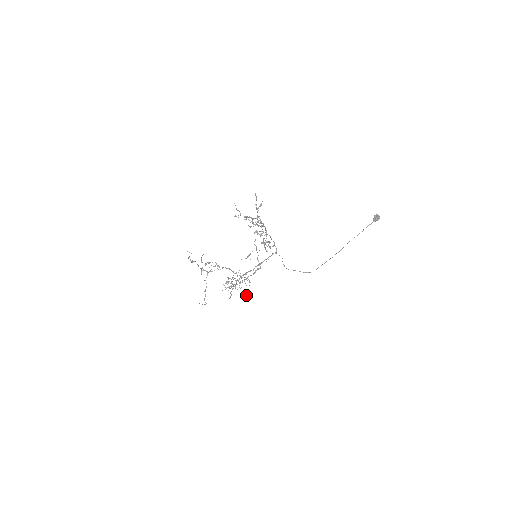
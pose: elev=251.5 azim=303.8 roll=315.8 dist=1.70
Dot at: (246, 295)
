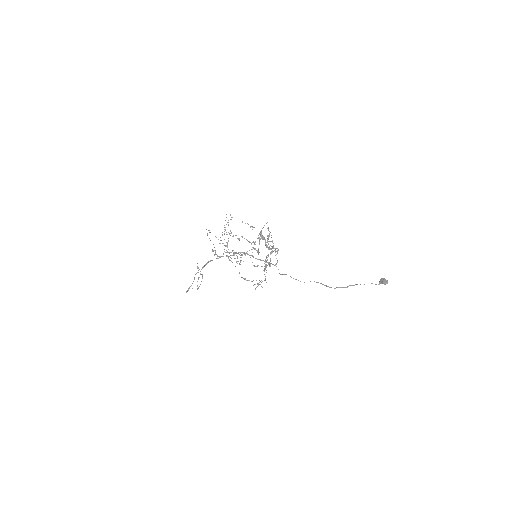
Dot at: occluded
